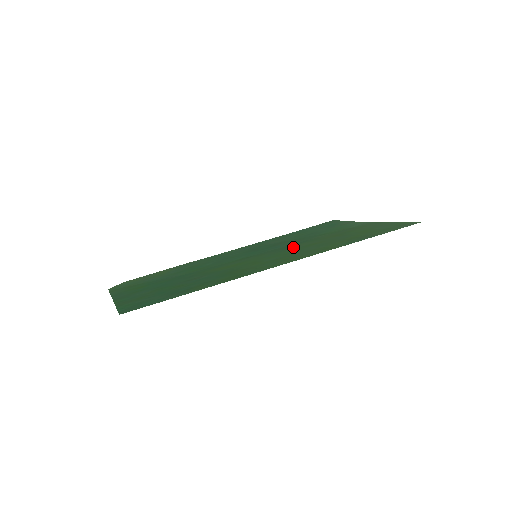
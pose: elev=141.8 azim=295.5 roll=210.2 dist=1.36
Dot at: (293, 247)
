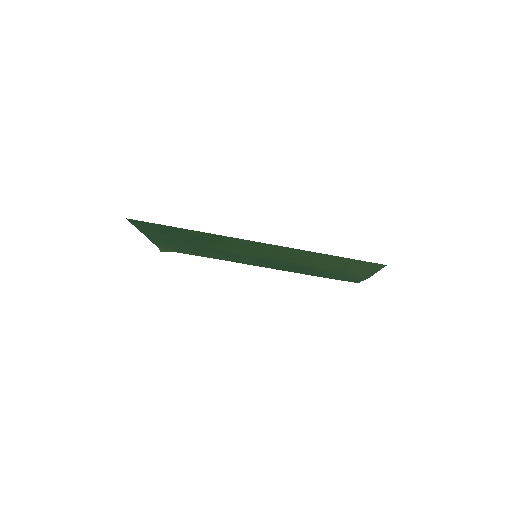
Dot at: (285, 259)
